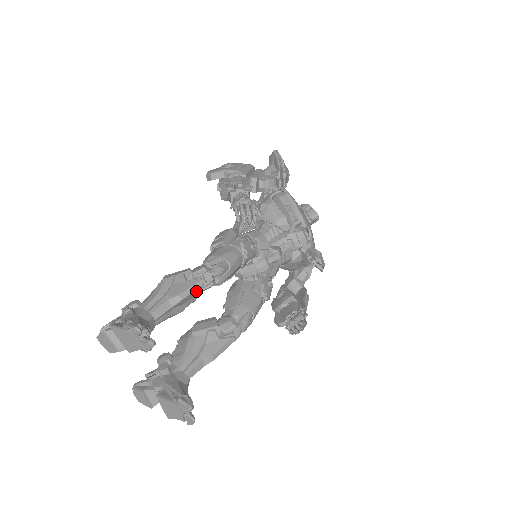
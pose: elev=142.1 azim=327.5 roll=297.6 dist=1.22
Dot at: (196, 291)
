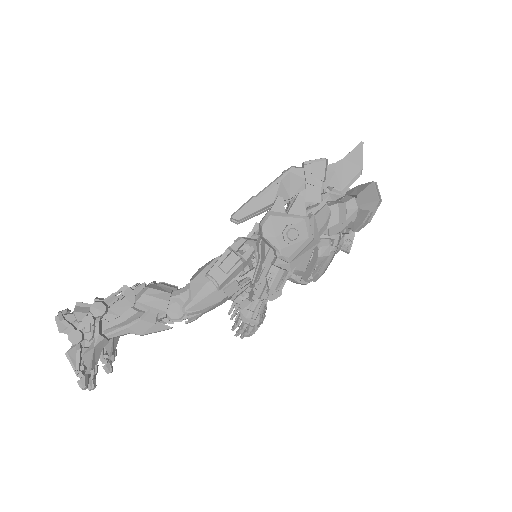
Dot at: (159, 328)
